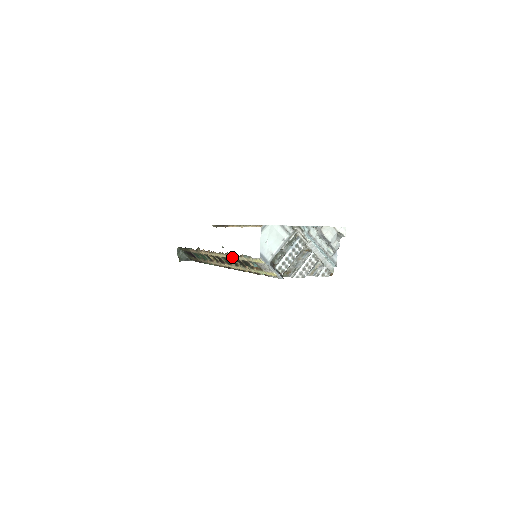
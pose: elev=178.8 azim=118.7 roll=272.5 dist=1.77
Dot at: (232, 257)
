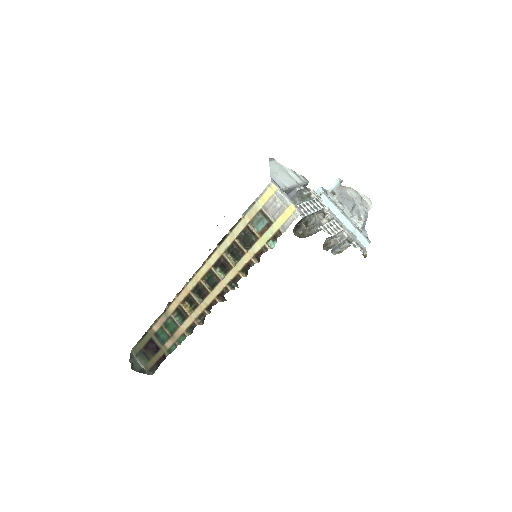
Dot at: (224, 246)
